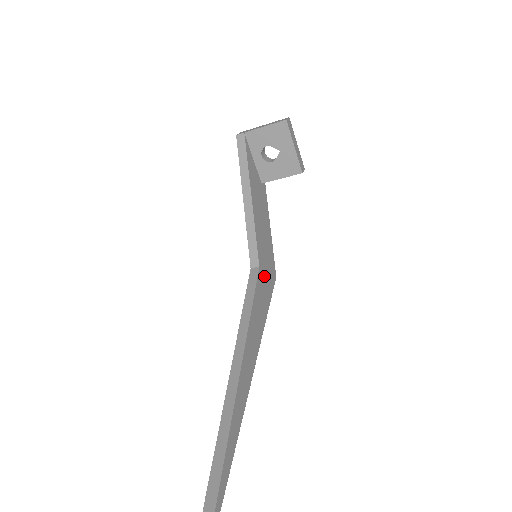
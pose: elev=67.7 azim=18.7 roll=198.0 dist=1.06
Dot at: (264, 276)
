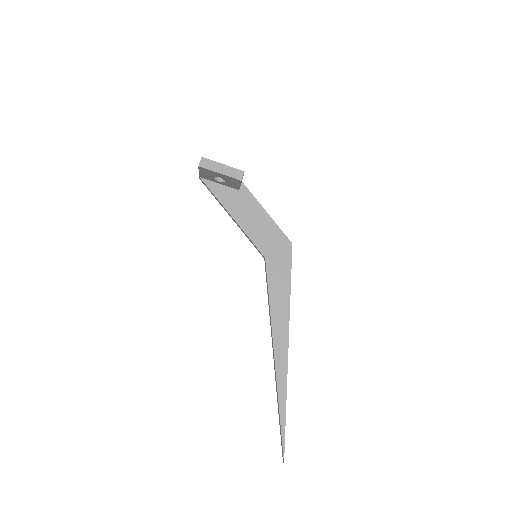
Dot at: (275, 259)
